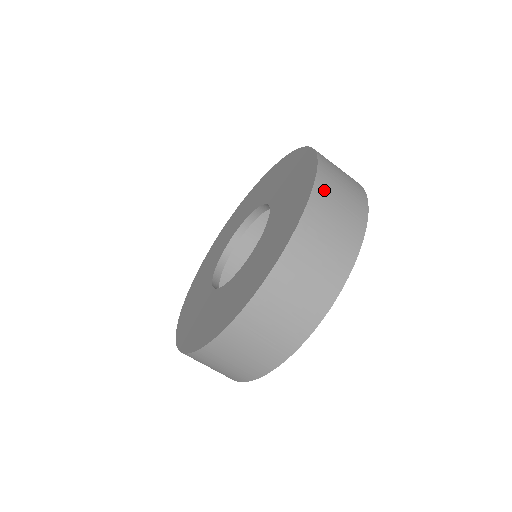
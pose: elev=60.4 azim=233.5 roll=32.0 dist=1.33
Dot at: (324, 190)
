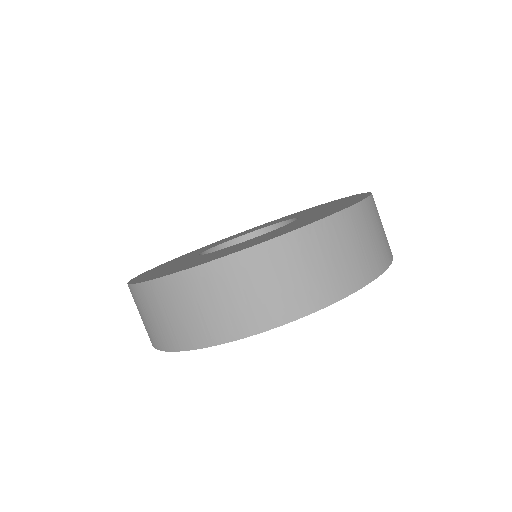
Dot at: (364, 214)
